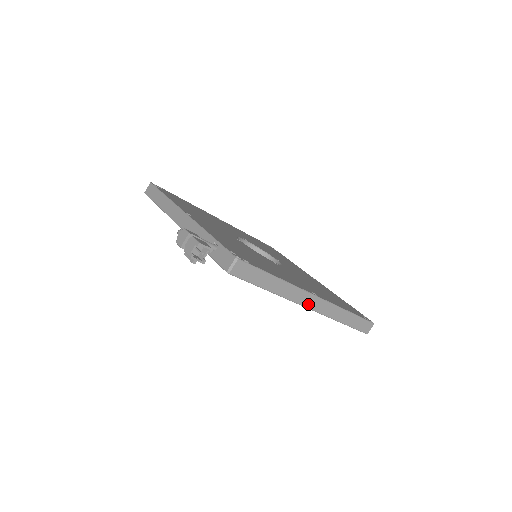
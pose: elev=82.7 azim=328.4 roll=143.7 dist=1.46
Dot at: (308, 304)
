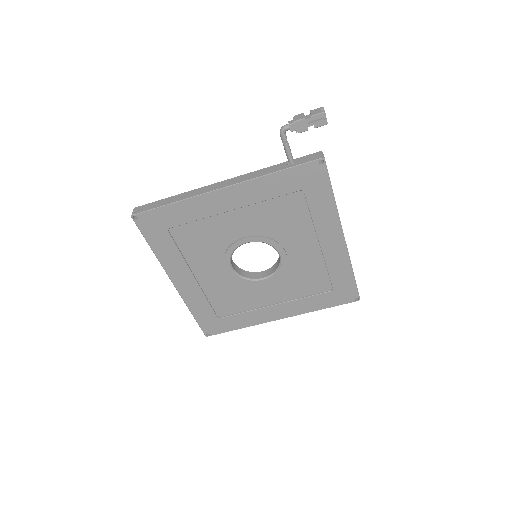
Dot at: (343, 233)
